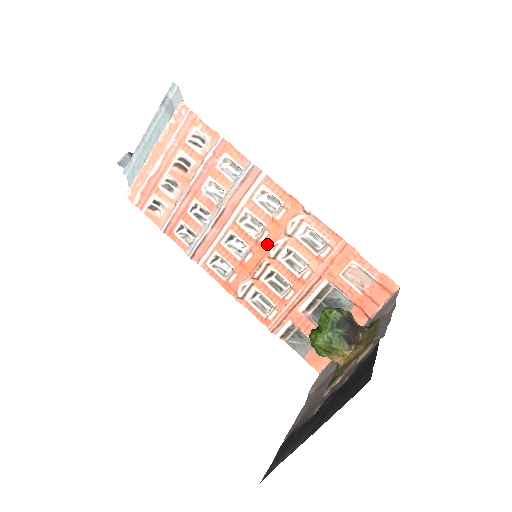
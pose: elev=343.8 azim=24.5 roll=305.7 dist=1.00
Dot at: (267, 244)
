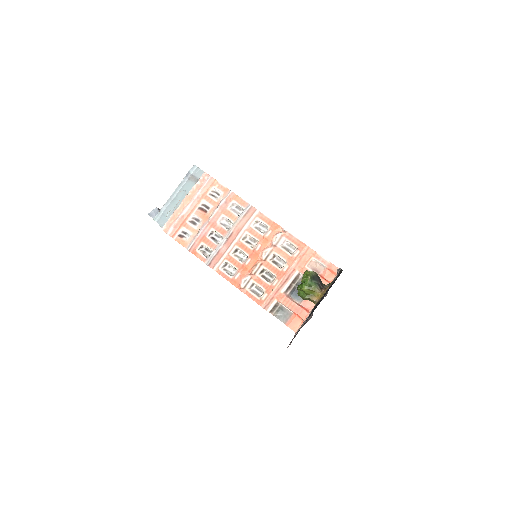
Dot at: (260, 252)
